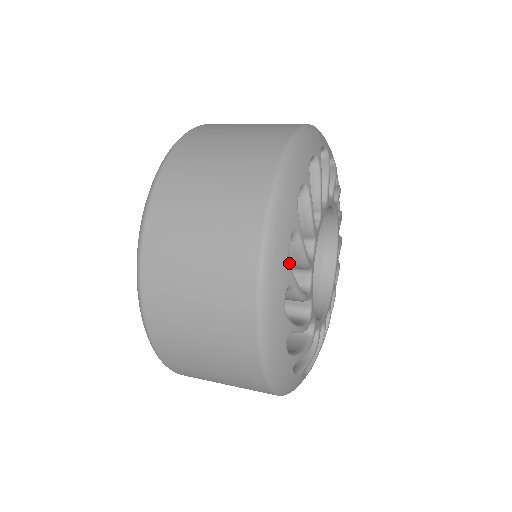
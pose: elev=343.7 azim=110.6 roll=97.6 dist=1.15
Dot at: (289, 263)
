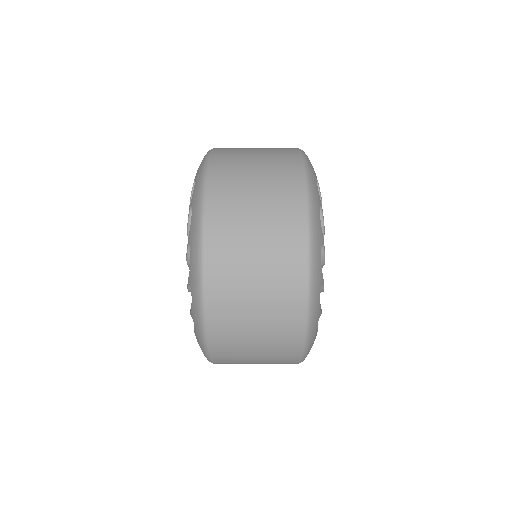
Dot at: occluded
